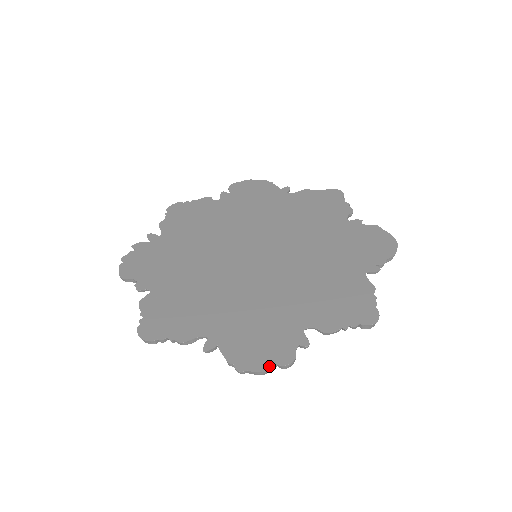
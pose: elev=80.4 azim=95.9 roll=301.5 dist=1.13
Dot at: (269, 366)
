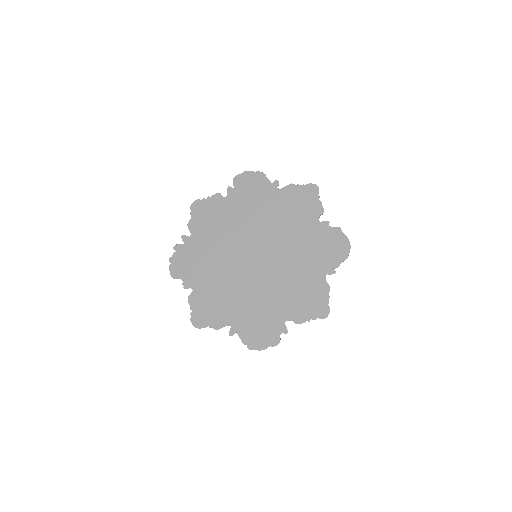
Dot at: (265, 347)
